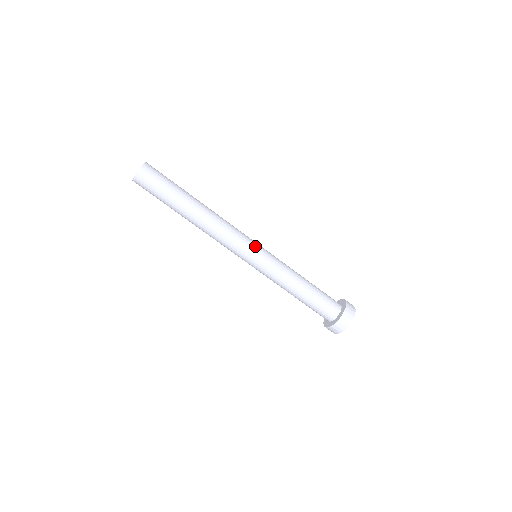
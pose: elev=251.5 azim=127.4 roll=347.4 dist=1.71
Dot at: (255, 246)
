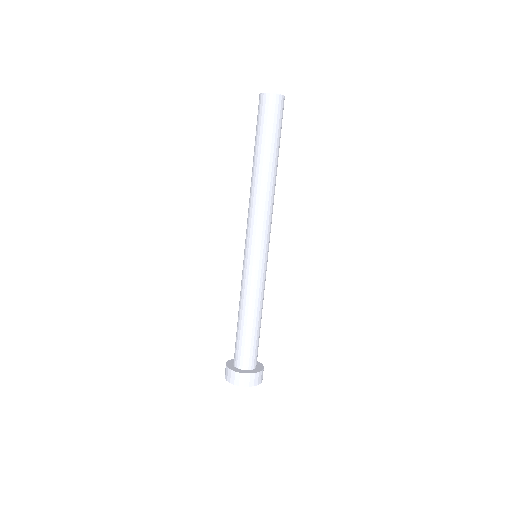
Dot at: occluded
